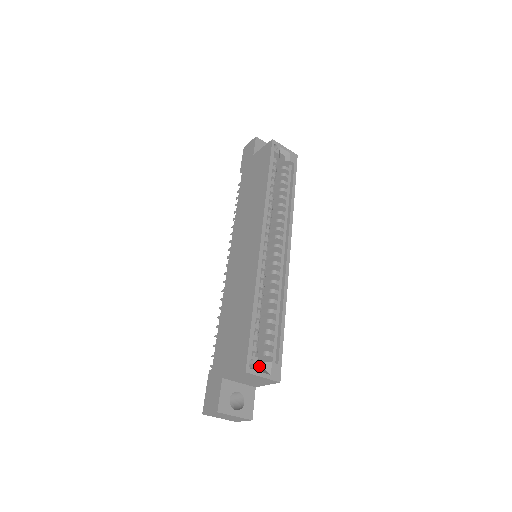
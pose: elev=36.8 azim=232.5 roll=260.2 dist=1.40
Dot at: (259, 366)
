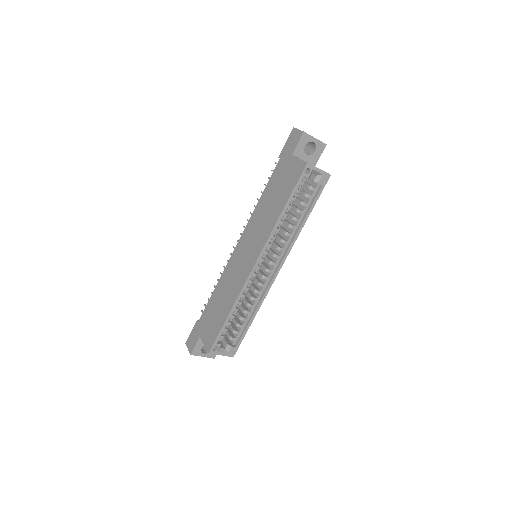
Dot at: (224, 342)
